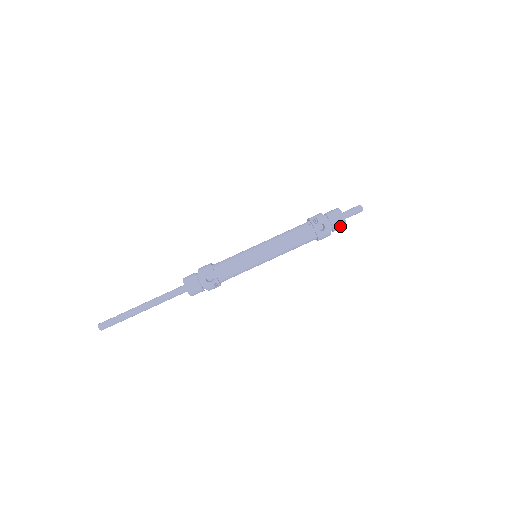
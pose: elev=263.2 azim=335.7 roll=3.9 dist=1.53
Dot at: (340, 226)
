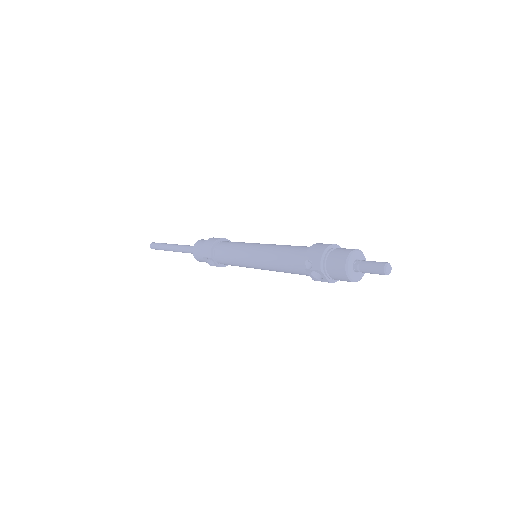
Dot at: occluded
